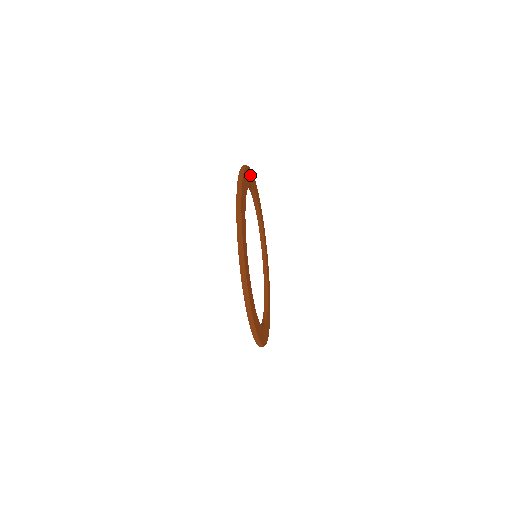
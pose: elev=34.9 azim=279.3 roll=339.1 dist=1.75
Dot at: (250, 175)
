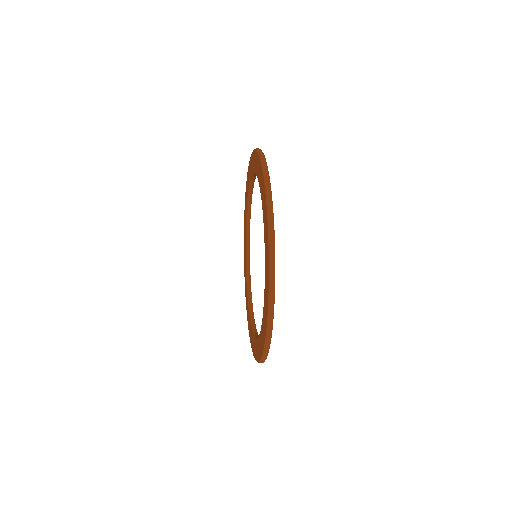
Dot at: occluded
